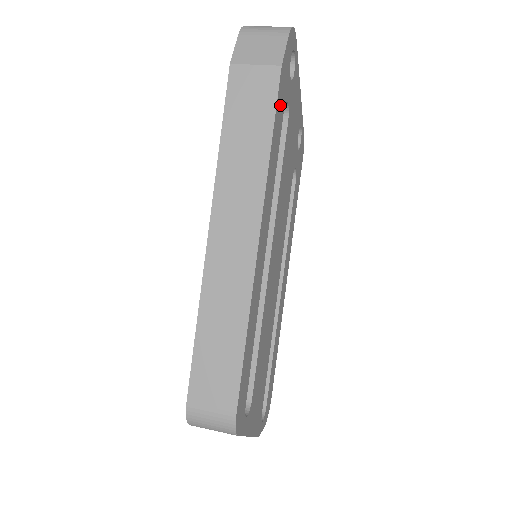
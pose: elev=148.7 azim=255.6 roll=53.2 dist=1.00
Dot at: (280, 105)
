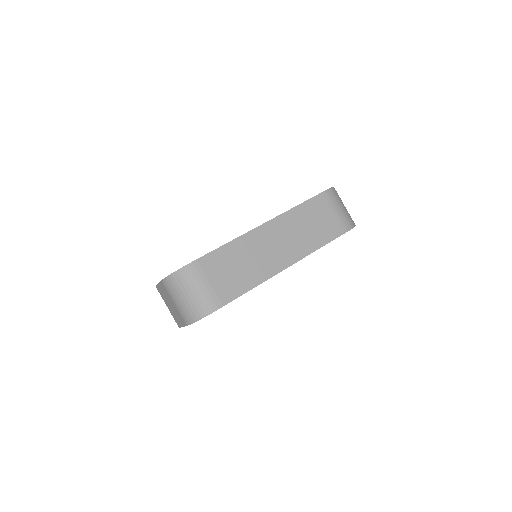
Dot at: occluded
